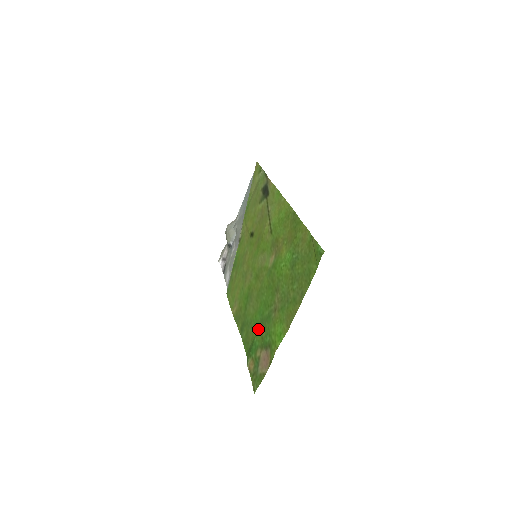
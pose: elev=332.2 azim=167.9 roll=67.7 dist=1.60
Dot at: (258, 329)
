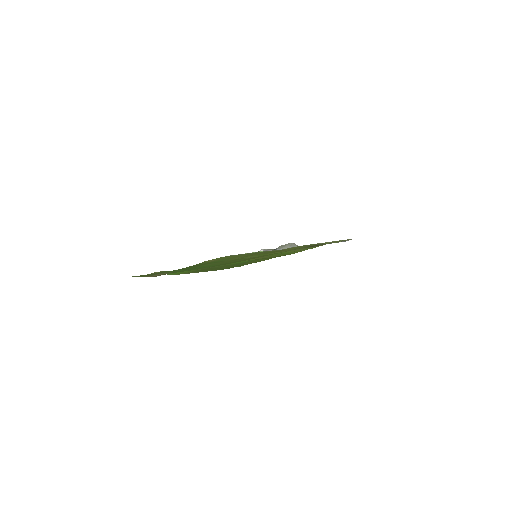
Dot at: (188, 269)
